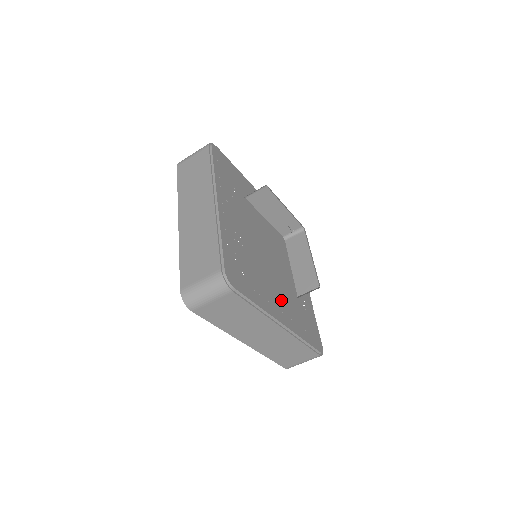
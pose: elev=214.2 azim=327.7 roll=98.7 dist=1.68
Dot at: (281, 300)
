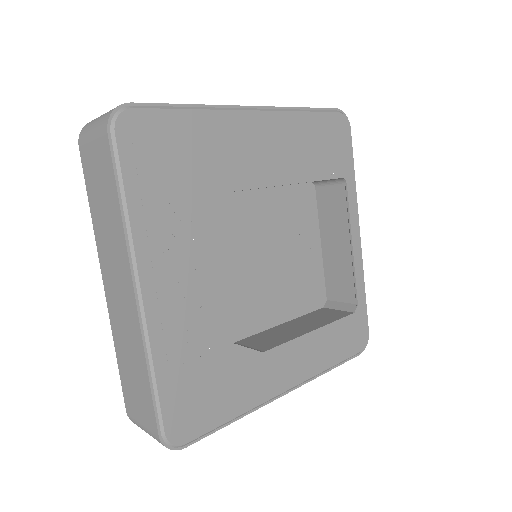
Dot at: (290, 344)
